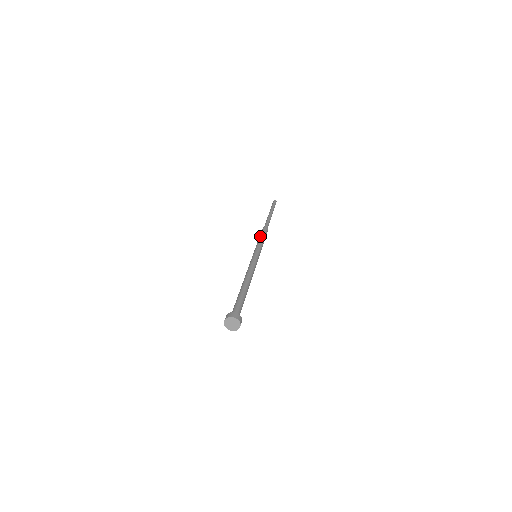
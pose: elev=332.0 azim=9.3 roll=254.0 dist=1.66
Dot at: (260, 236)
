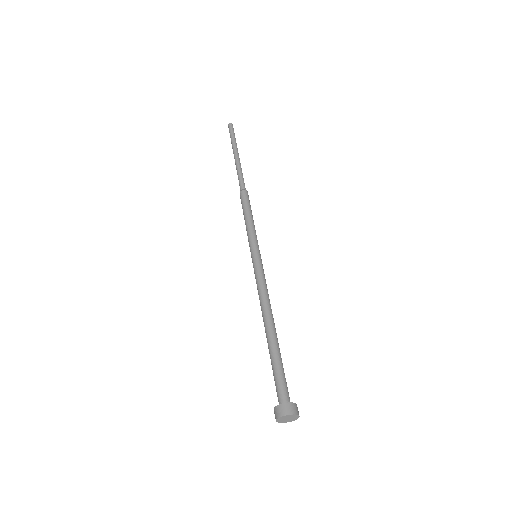
Dot at: (246, 212)
